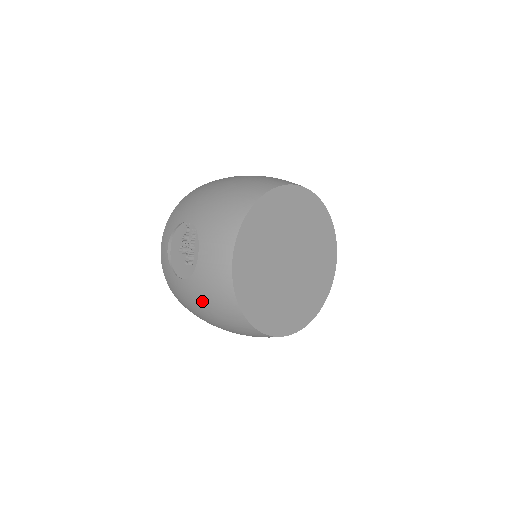
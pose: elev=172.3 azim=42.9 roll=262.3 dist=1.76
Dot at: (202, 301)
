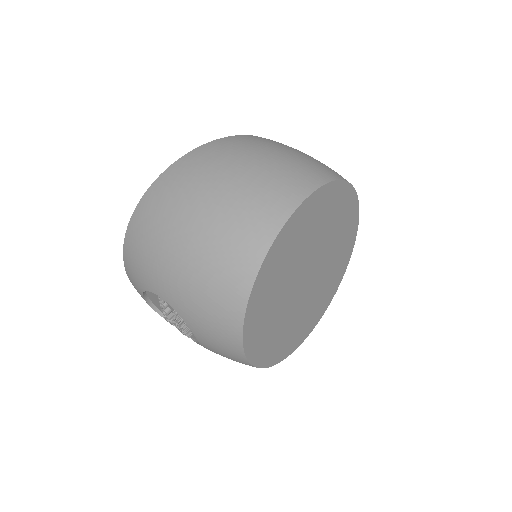
Dot at: occluded
